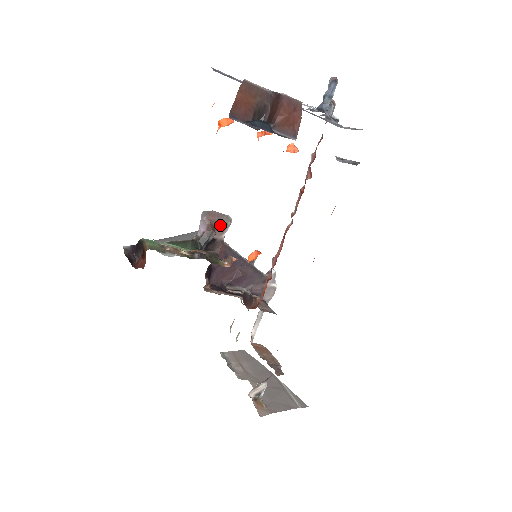
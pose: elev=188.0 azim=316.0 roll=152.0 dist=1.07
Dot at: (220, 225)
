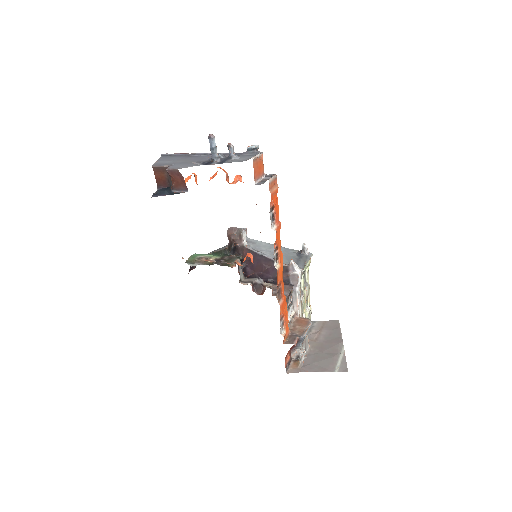
Dot at: (237, 236)
